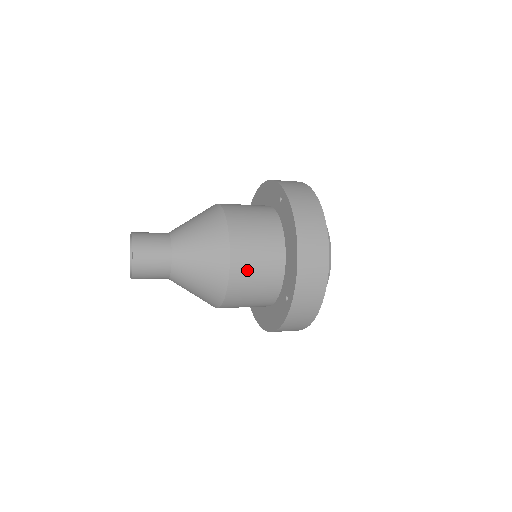
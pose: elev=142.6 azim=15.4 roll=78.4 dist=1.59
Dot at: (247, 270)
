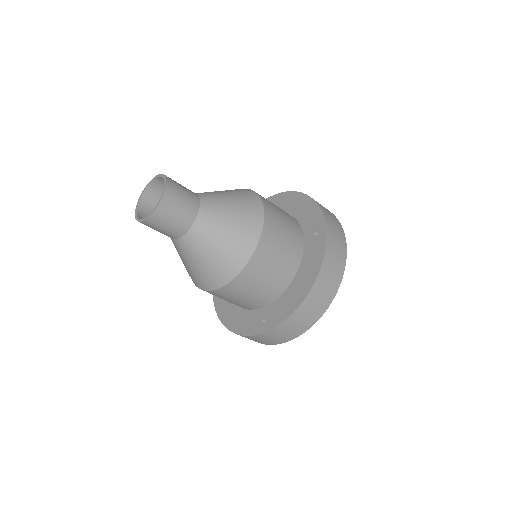
Dot at: (250, 283)
